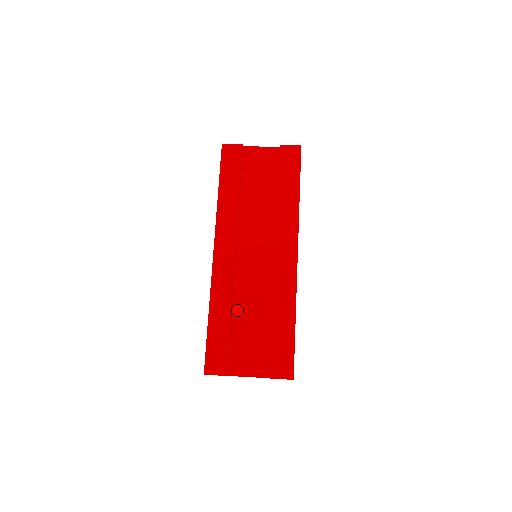
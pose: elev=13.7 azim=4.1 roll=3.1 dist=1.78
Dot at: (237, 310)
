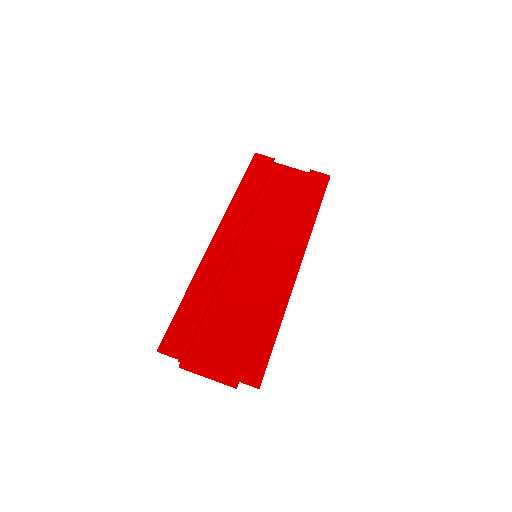
Dot at: (219, 297)
